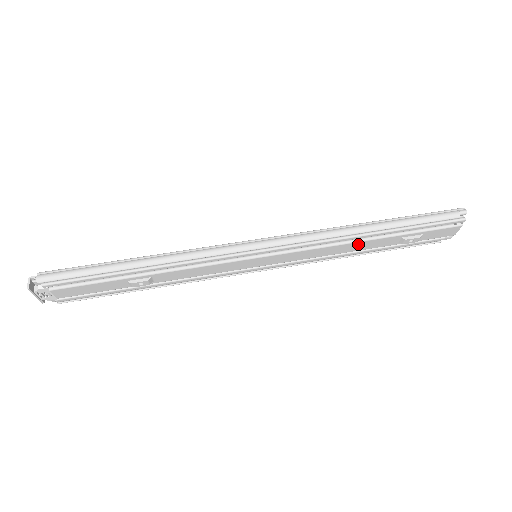
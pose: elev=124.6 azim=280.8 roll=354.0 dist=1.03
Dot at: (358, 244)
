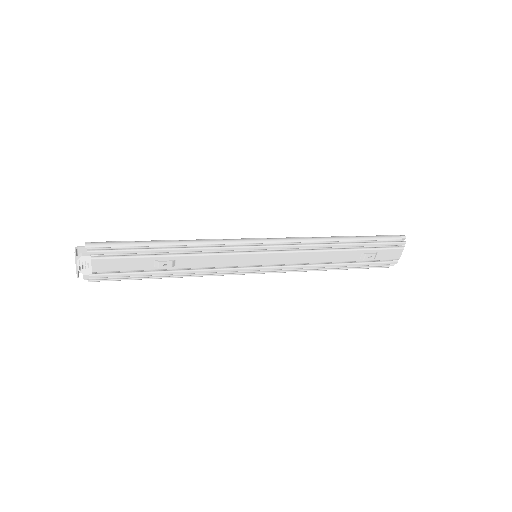
Dot at: (332, 254)
